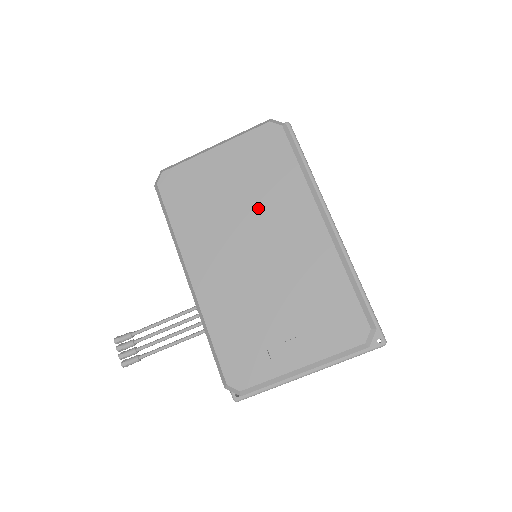
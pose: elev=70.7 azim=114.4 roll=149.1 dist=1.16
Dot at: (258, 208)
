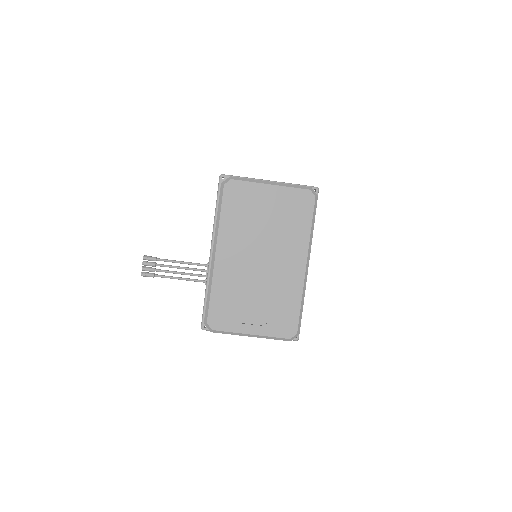
Dot at: (276, 237)
